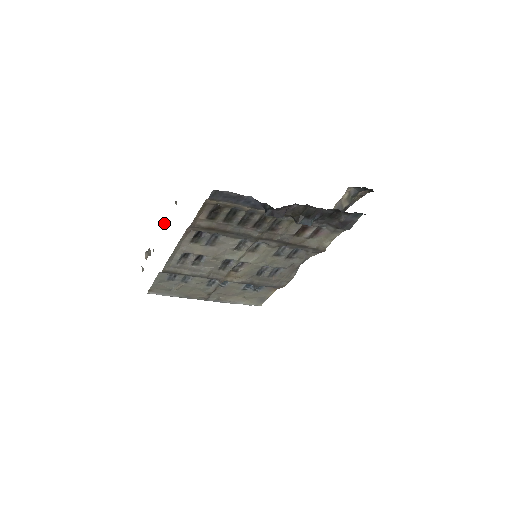
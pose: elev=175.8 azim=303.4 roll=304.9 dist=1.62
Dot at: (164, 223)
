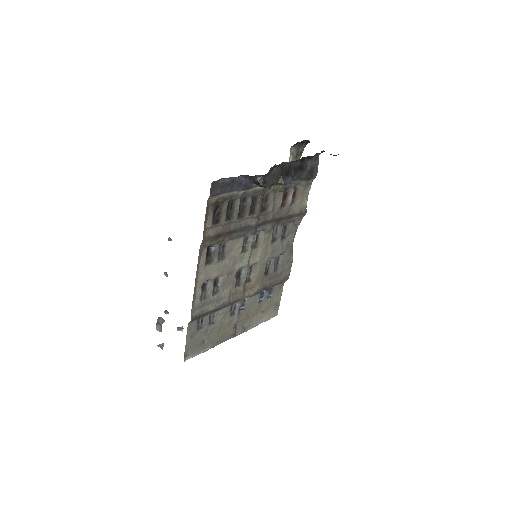
Dot at: (165, 273)
